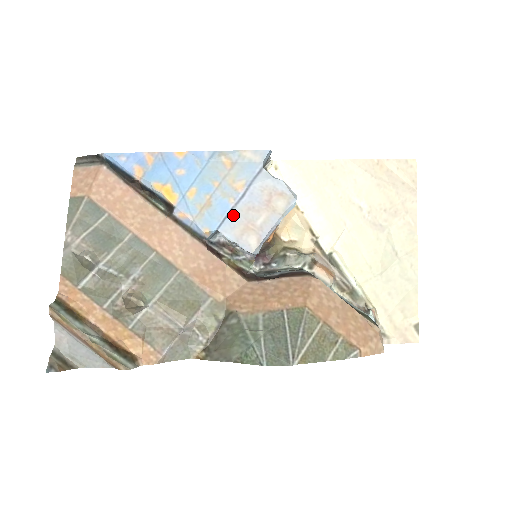
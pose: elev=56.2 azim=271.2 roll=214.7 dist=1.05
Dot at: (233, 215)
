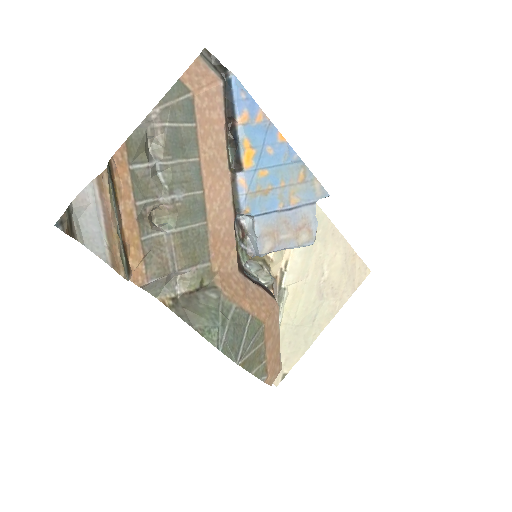
Dot at: (273, 216)
